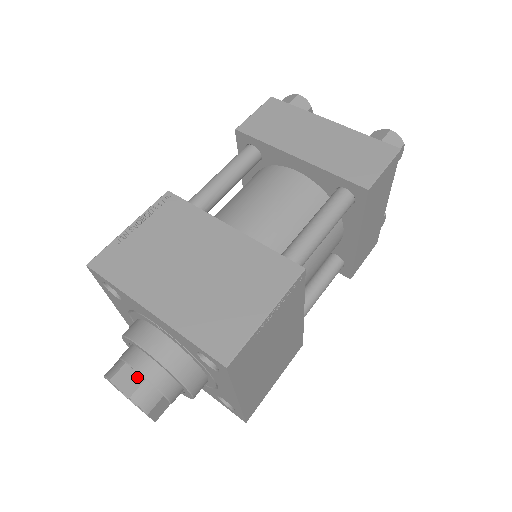
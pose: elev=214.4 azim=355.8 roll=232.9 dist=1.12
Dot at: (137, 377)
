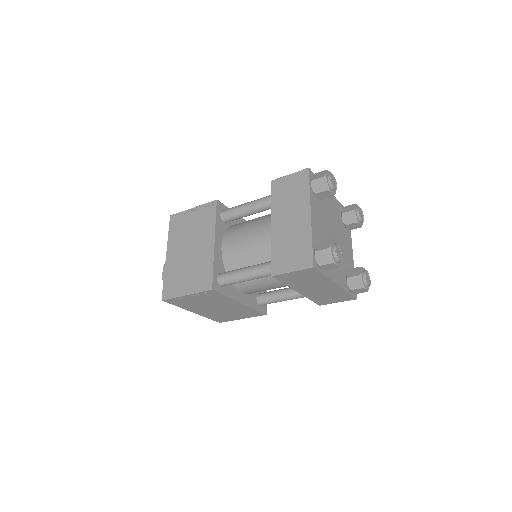
Dot at: occluded
